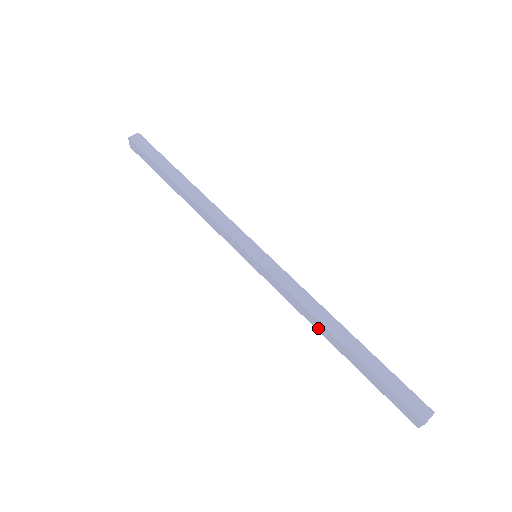
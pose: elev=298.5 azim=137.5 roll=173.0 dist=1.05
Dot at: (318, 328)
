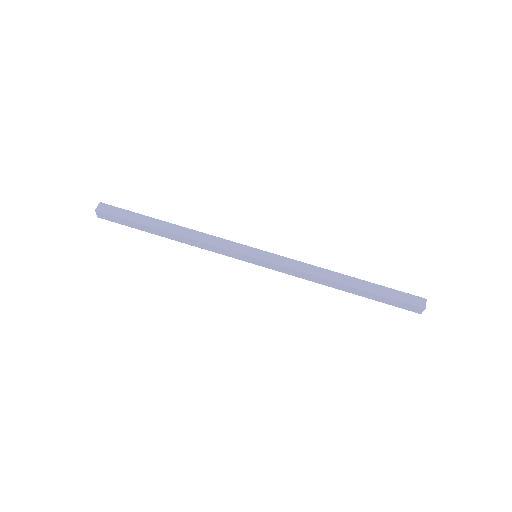
Dot at: (327, 284)
